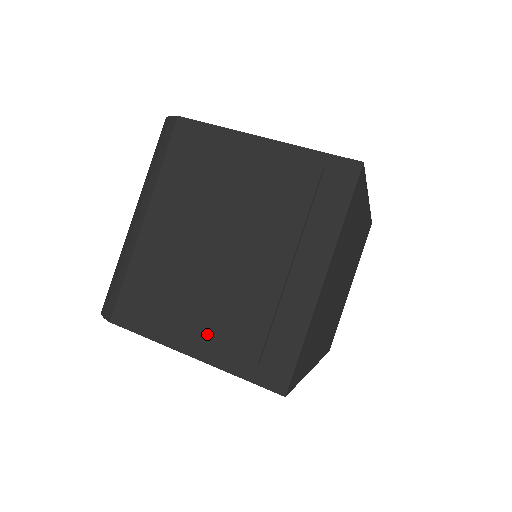
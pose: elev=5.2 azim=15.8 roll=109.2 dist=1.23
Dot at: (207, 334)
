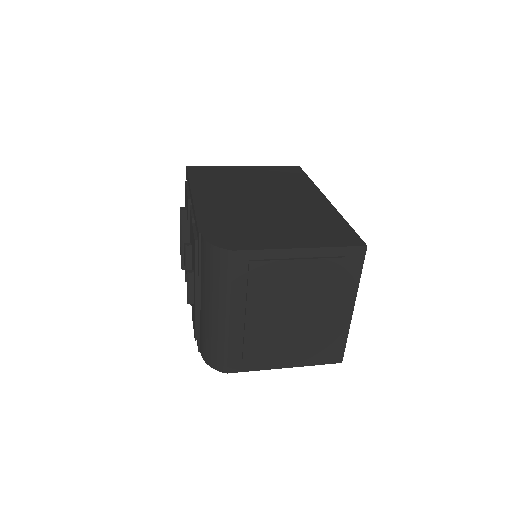
Dot at: (293, 357)
